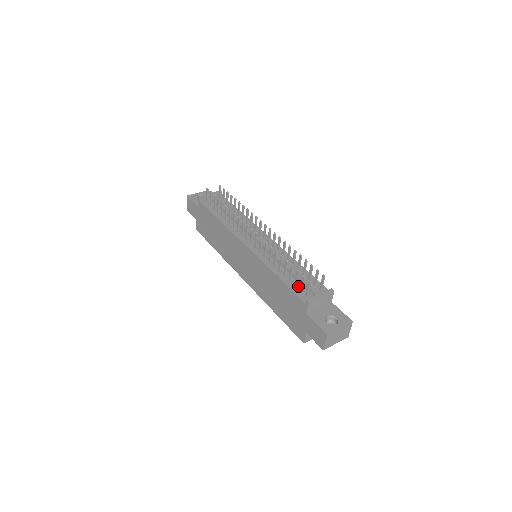
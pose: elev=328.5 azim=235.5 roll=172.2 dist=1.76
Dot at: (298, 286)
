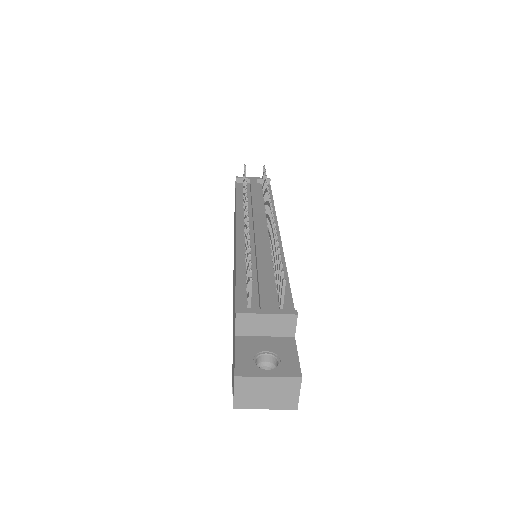
Dot at: occluded
